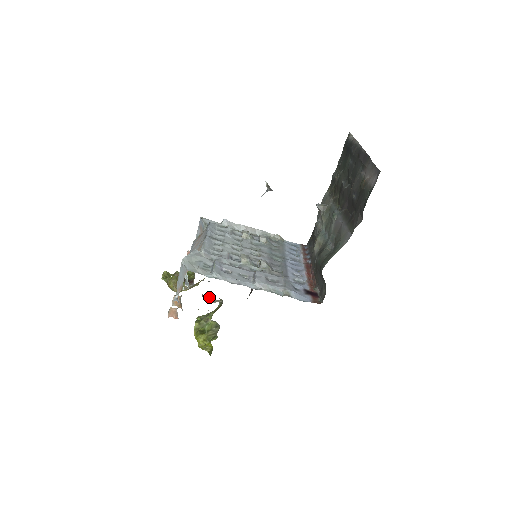
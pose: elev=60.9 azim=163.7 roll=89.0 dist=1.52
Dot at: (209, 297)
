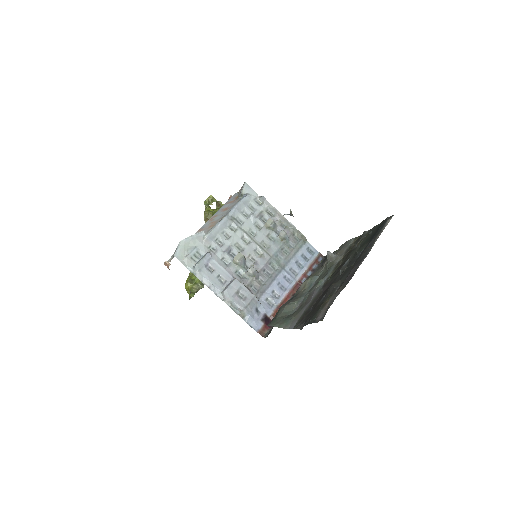
Dot at: occluded
